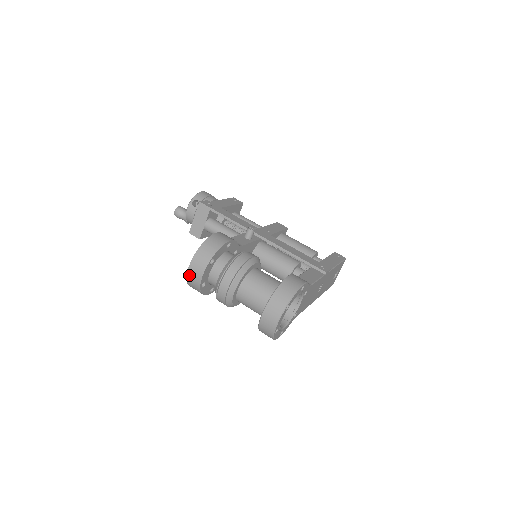
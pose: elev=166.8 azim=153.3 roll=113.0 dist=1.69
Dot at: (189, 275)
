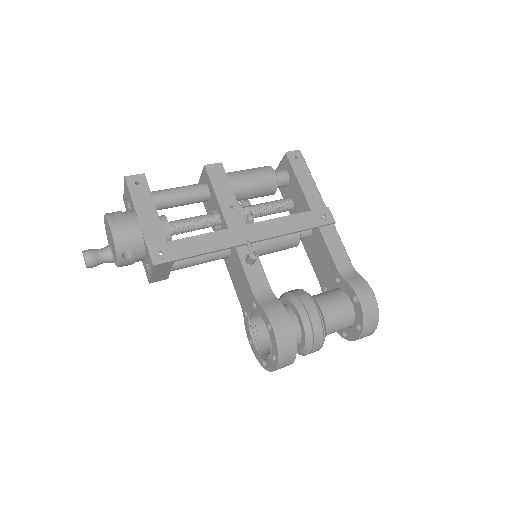
Dot at: occluded
